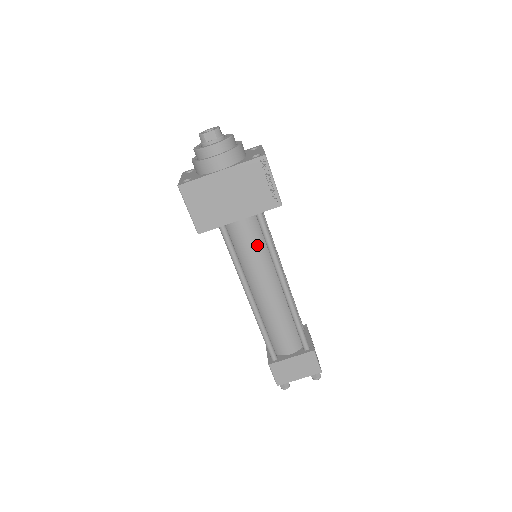
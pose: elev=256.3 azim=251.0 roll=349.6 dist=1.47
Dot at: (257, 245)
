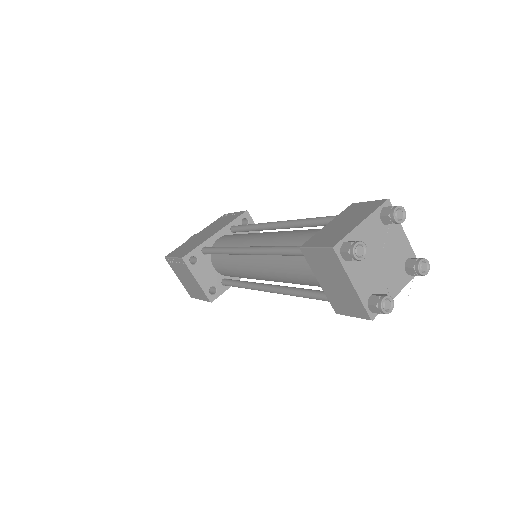
Dot at: occluded
